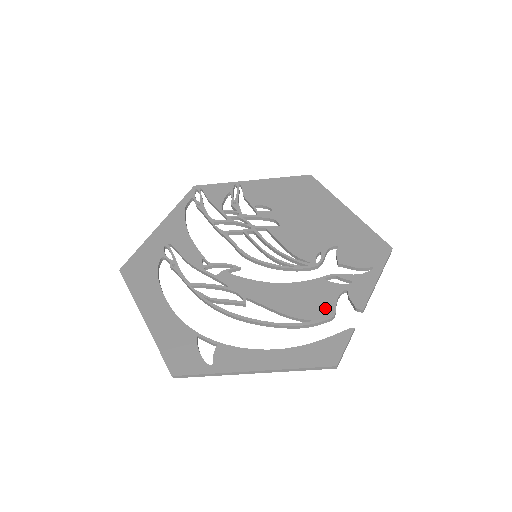
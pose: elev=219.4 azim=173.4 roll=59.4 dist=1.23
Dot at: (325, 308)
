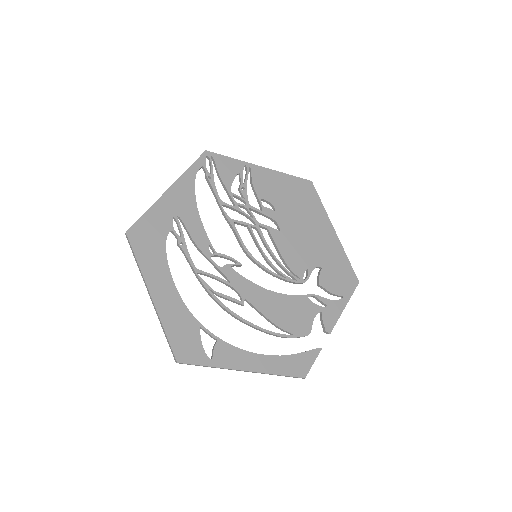
Dot at: (304, 325)
